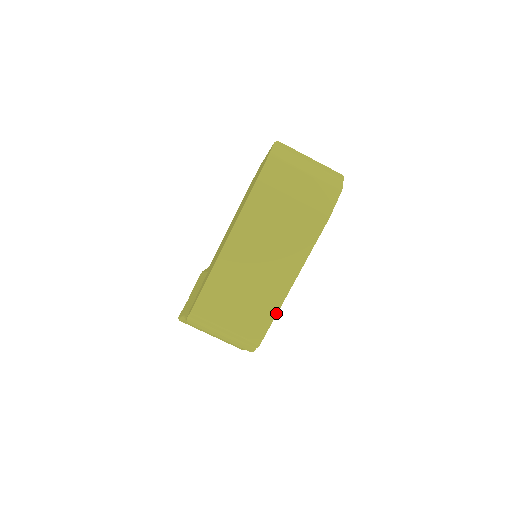
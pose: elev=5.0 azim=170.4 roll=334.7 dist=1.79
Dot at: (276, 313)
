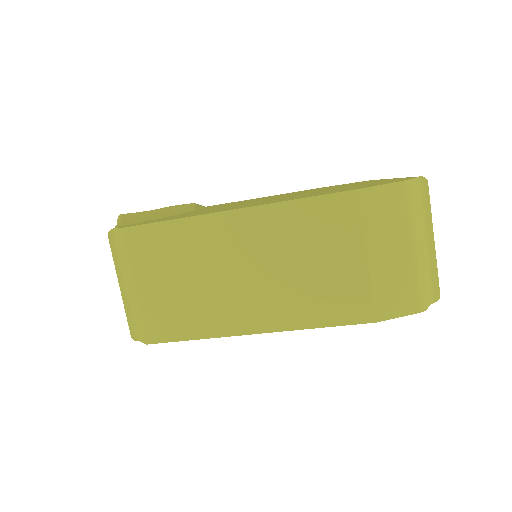
Dot at: (200, 337)
